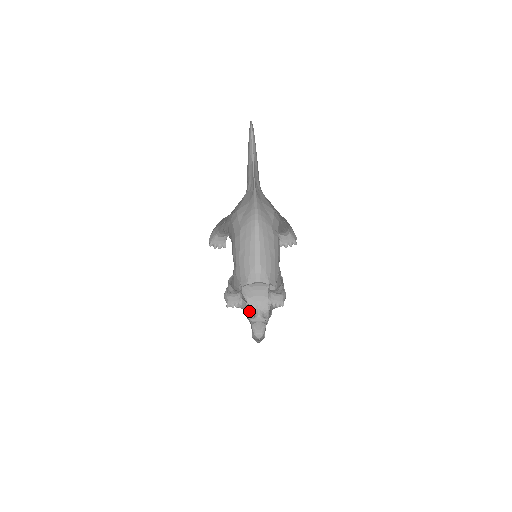
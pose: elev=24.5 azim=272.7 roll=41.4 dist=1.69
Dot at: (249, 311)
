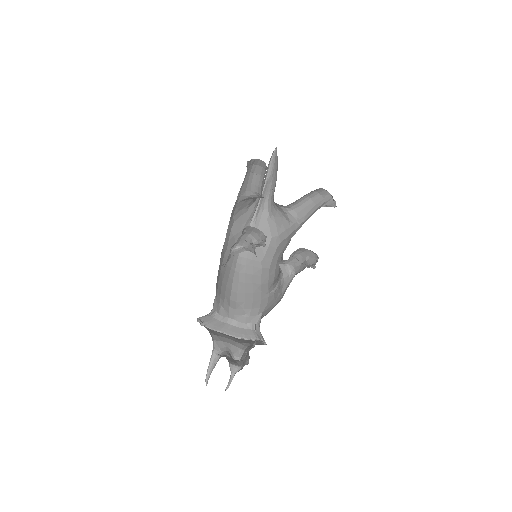
Dot at: (212, 350)
